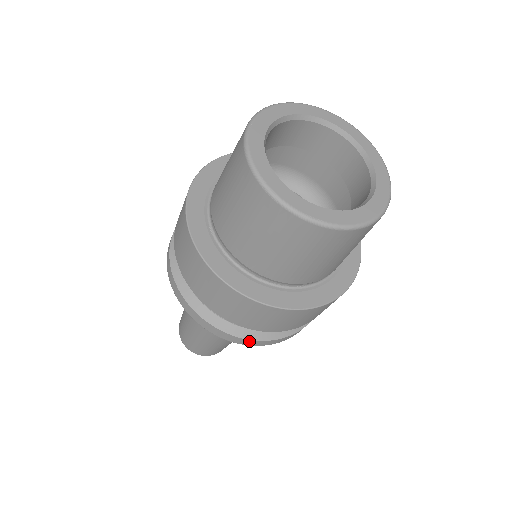
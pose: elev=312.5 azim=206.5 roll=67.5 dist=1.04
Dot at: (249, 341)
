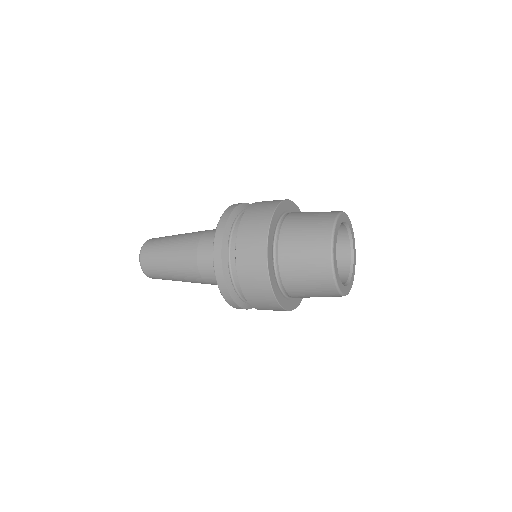
Dot at: (241, 308)
